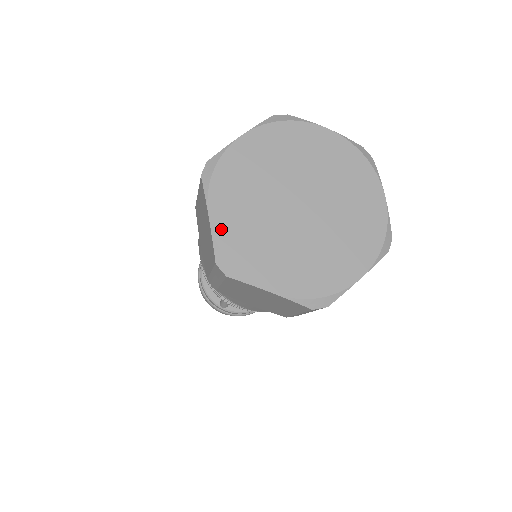
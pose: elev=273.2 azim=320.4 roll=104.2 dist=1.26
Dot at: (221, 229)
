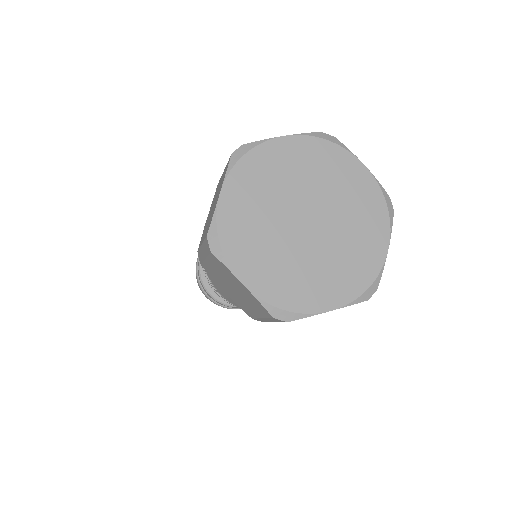
Dot at: (259, 287)
